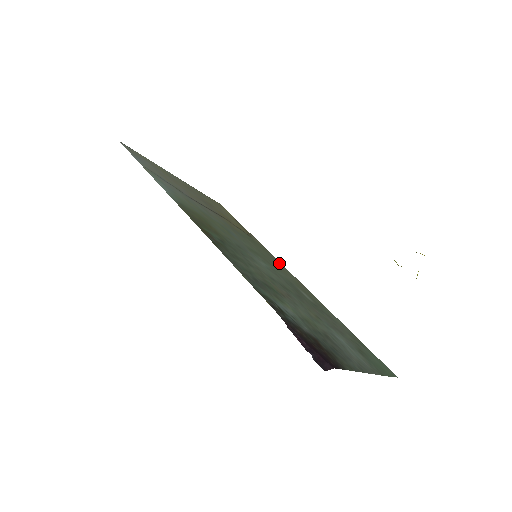
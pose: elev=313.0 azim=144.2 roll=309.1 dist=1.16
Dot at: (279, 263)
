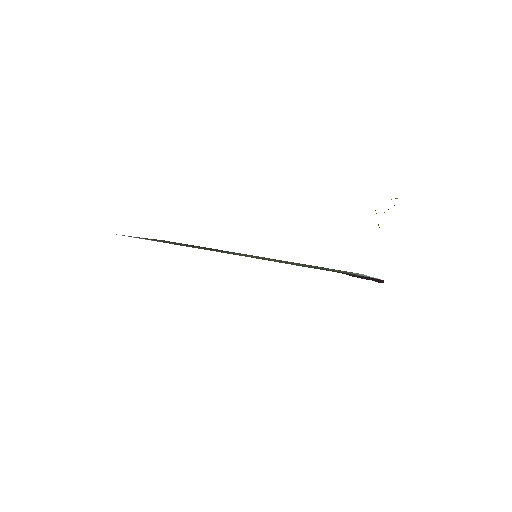
Dot at: (246, 254)
